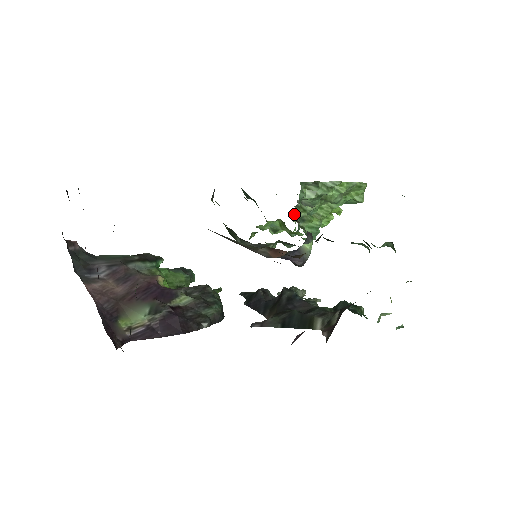
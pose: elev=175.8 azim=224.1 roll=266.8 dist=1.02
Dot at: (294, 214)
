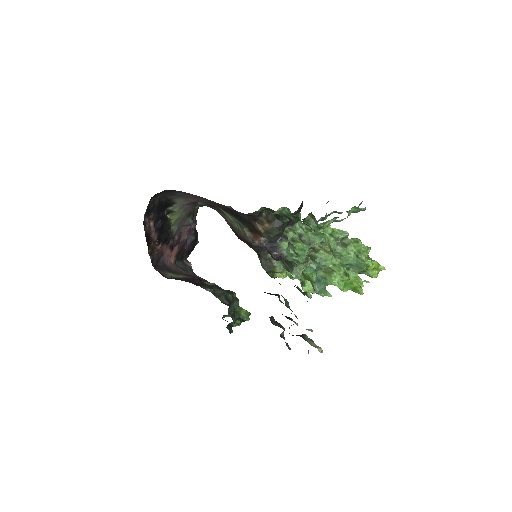
Dot at: (285, 231)
